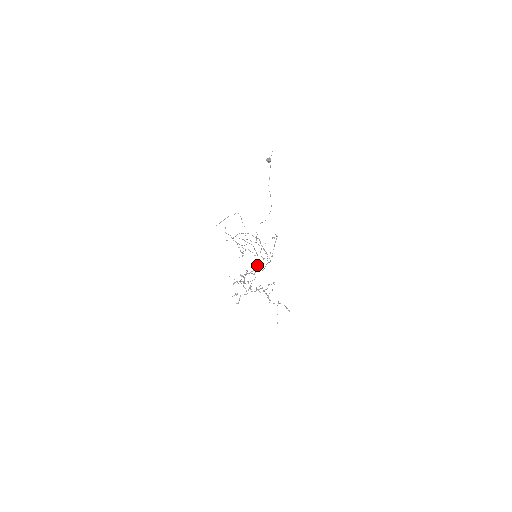
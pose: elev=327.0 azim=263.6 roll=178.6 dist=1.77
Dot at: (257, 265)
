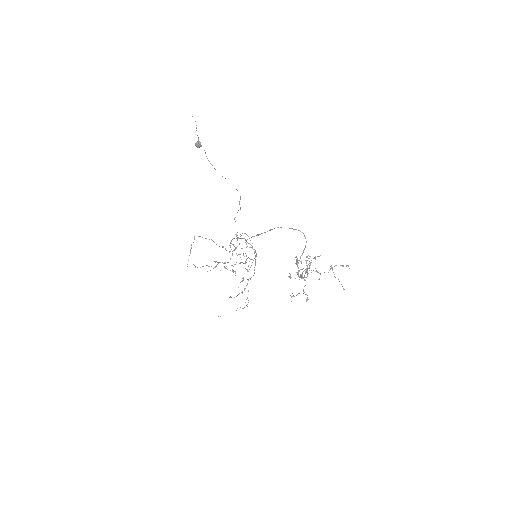
Dot at: (305, 237)
